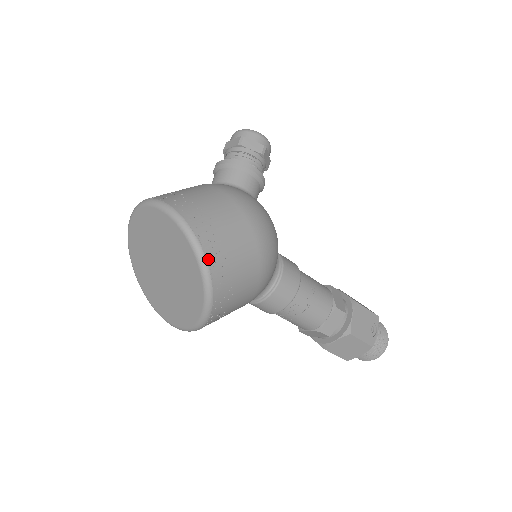
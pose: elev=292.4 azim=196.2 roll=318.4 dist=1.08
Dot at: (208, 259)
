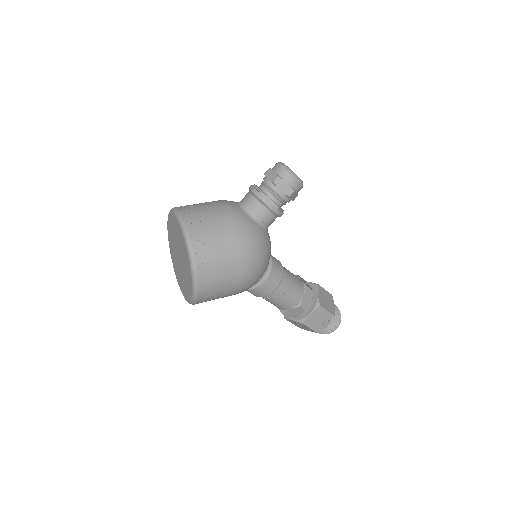
Dot at: (199, 284)
